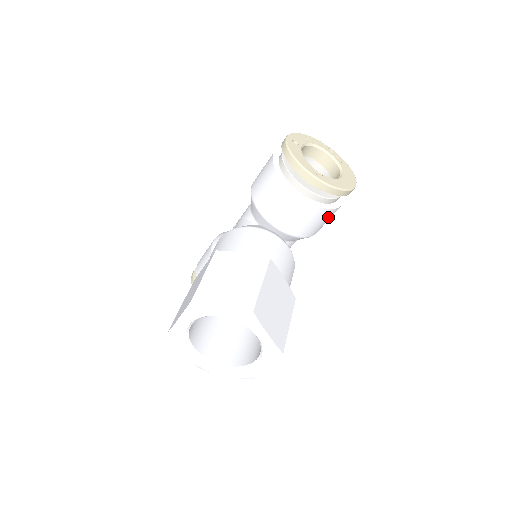
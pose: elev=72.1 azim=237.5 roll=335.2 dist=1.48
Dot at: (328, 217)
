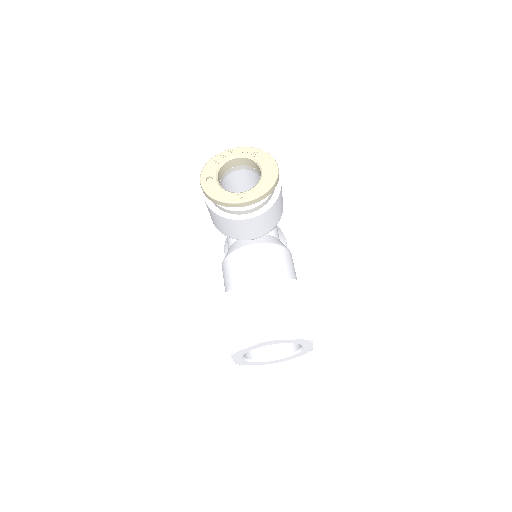
Dot at: (278, 205)
